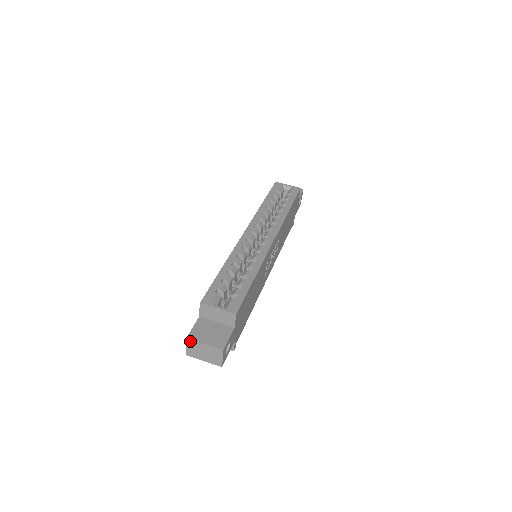
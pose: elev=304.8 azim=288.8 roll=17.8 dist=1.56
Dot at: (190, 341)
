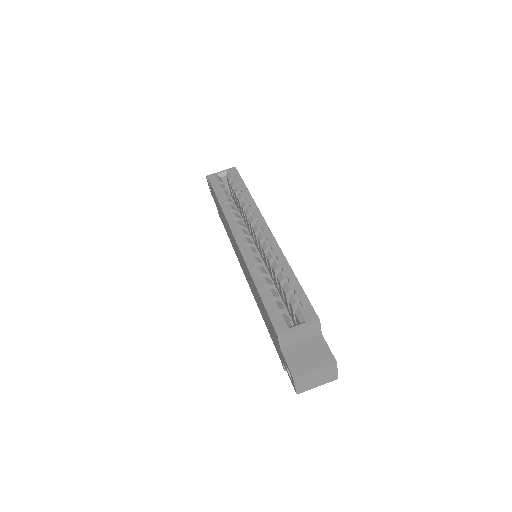
Dot at: (298, 378)
